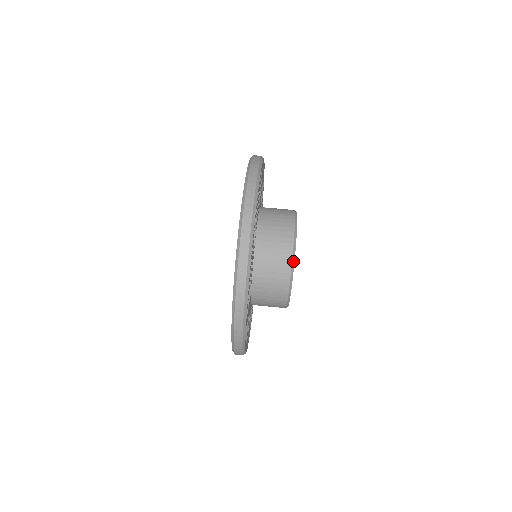
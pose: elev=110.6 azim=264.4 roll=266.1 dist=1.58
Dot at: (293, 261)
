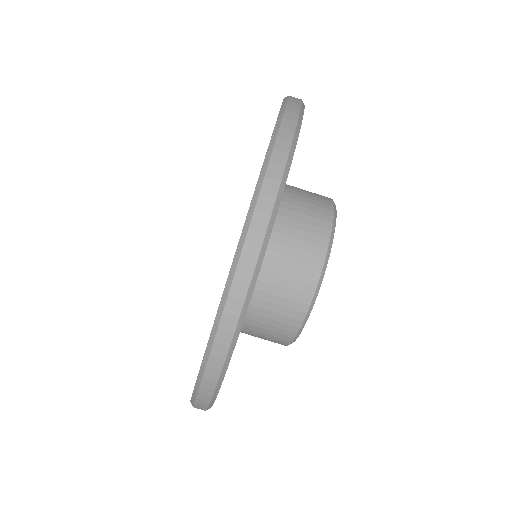
Dot at: (305, 319)
